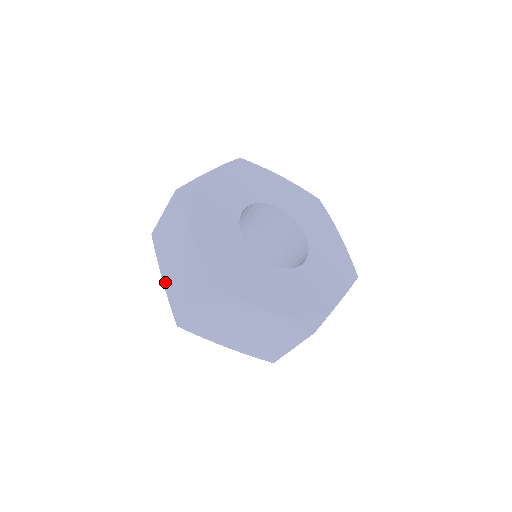
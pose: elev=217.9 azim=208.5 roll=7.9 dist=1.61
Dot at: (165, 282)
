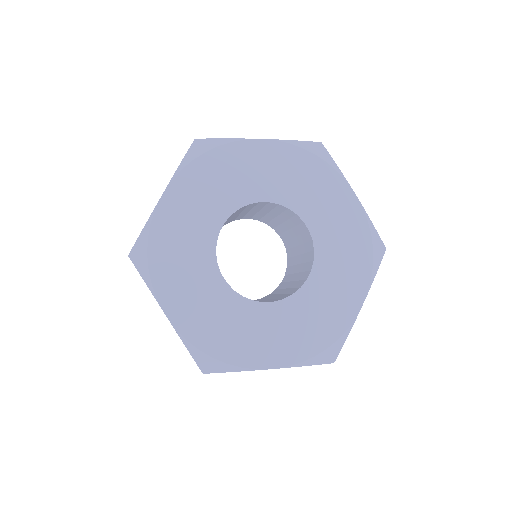
Dot at: occluded
